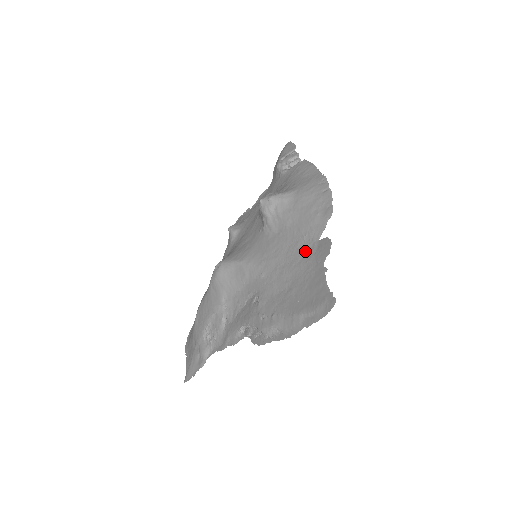
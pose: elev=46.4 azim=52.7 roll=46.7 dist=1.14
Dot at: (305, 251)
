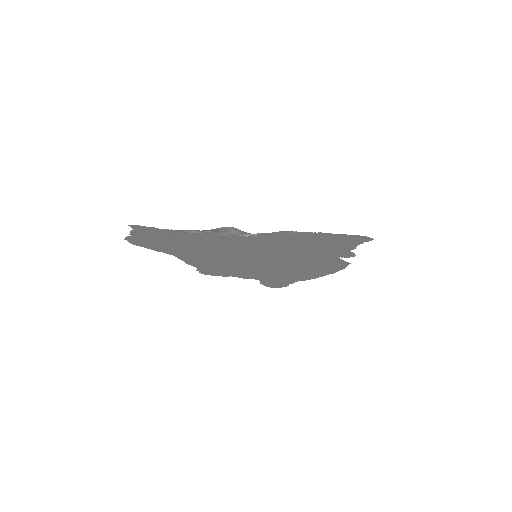
Dot at: occluded
